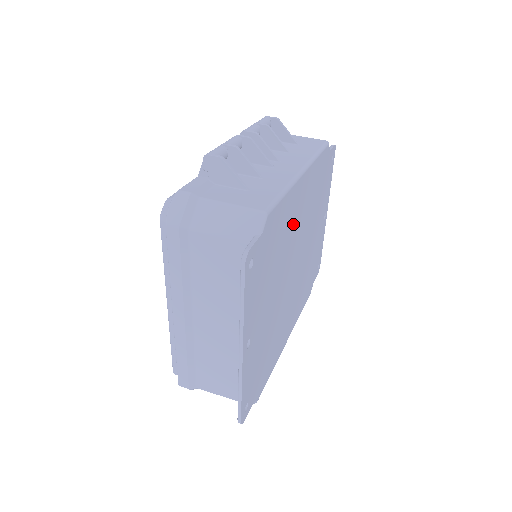
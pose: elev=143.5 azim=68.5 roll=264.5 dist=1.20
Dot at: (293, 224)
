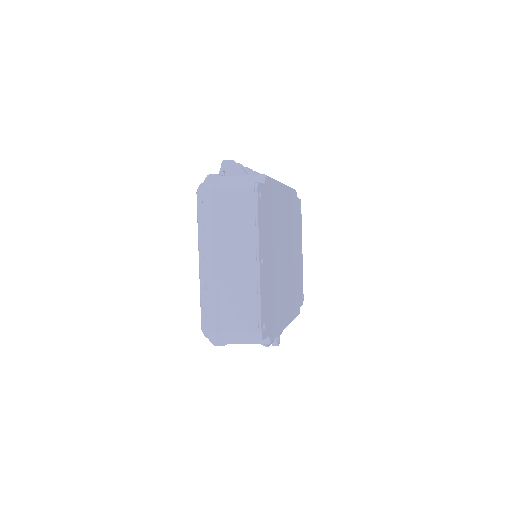
Dot at: (281, 214)
